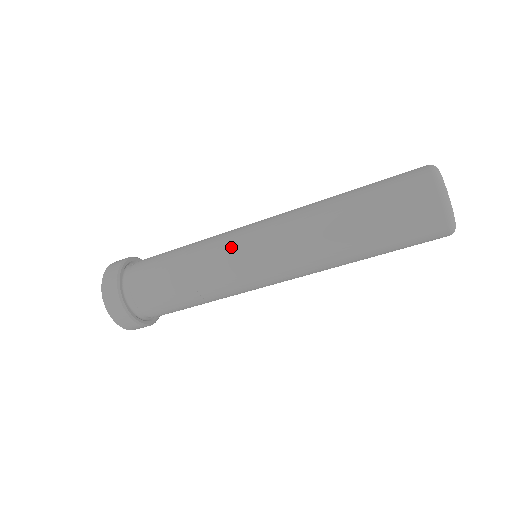
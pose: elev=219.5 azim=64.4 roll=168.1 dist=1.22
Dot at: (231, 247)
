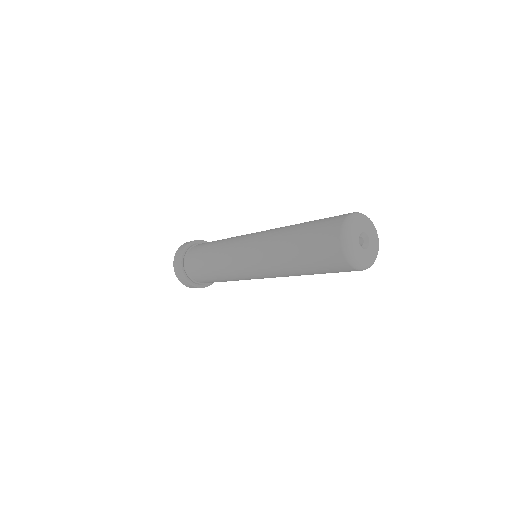
Dot at: (234, 247)
